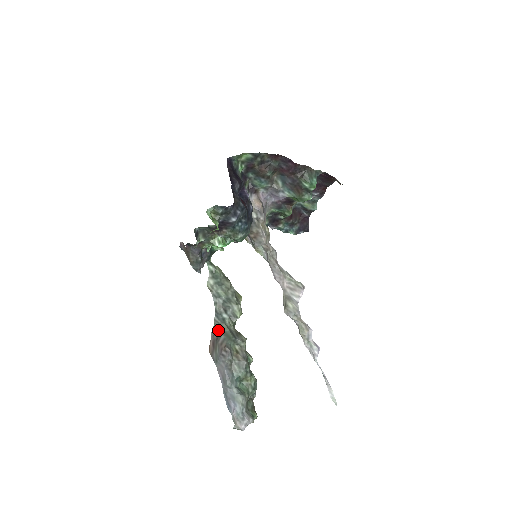
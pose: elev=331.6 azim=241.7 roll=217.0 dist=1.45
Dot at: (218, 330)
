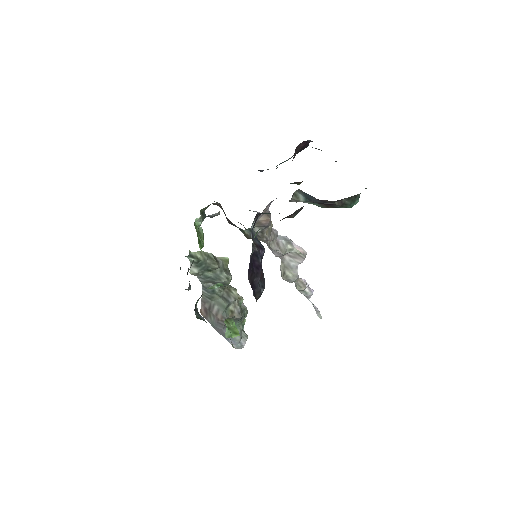
Dot at: (209, 300)
